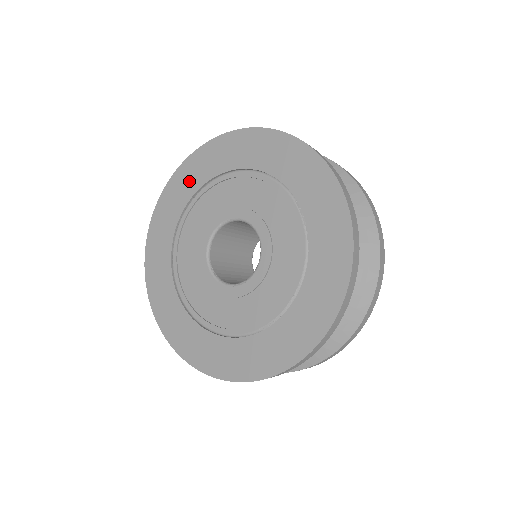
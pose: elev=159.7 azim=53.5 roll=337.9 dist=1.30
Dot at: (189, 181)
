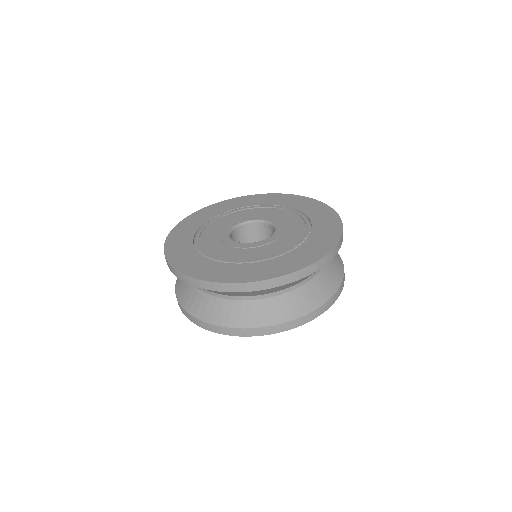
Dot at: (206, 215)
